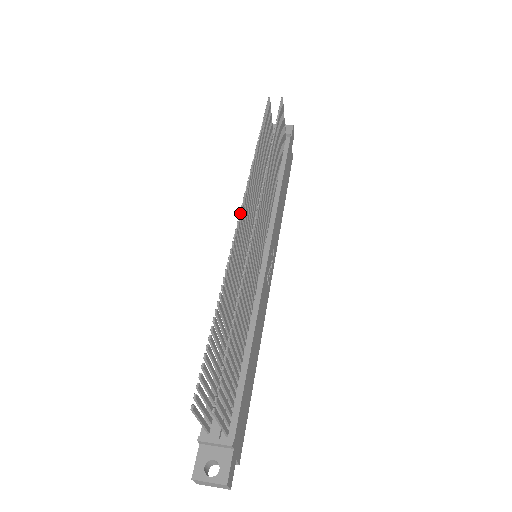
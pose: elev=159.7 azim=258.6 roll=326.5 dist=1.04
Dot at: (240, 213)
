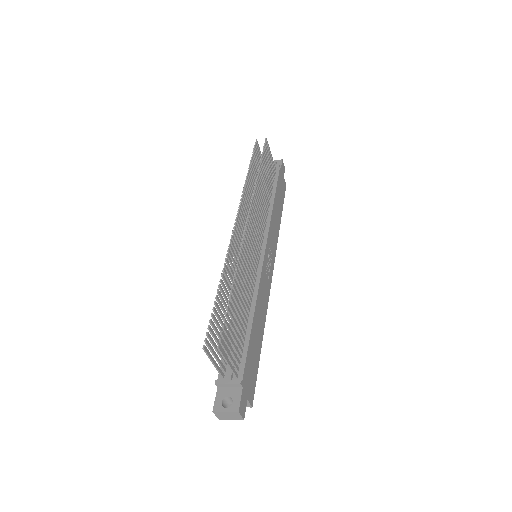
Dot at: (236, 221)
